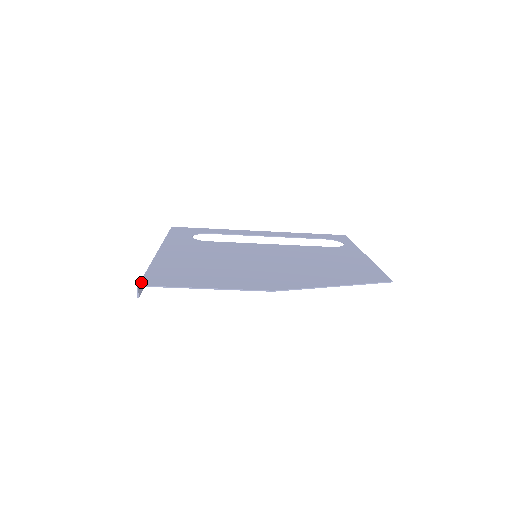
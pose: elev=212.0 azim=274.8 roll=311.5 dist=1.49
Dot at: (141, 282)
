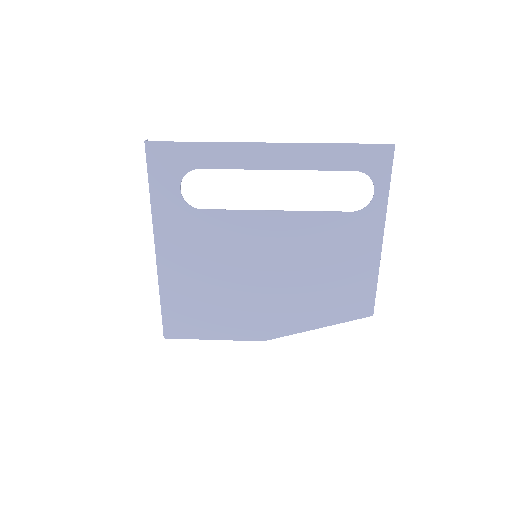
Dot at: (164, 333)
